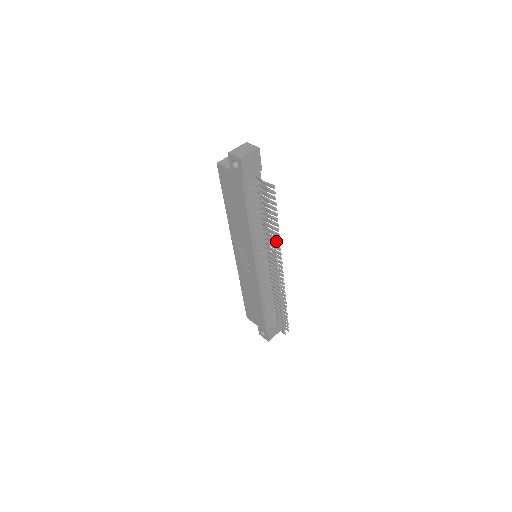
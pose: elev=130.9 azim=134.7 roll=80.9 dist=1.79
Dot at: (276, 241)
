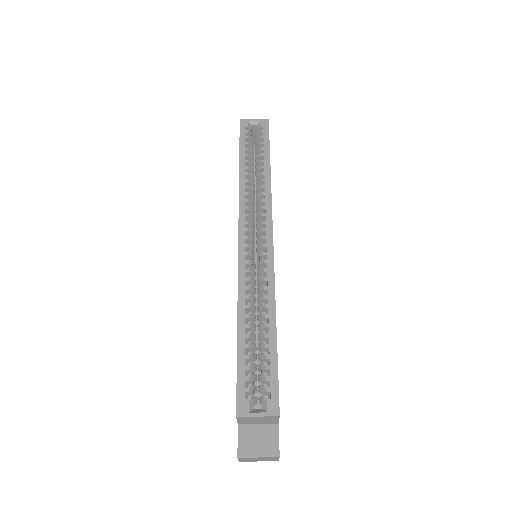
Dot at: occluded
